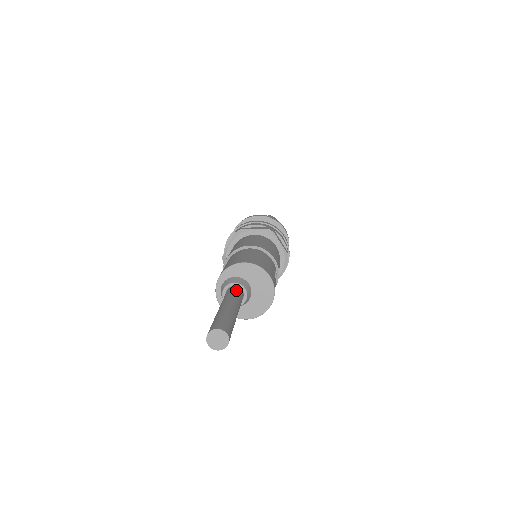
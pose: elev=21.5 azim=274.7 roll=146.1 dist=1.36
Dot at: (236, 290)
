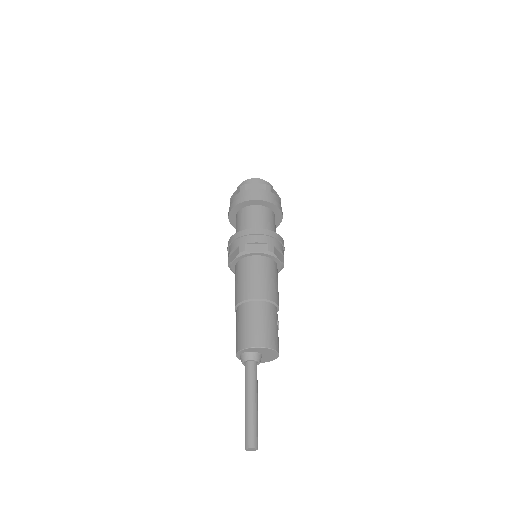
Dot at: (253, 369)
